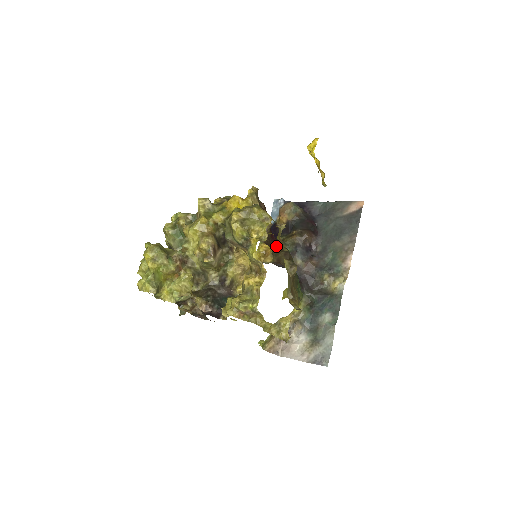
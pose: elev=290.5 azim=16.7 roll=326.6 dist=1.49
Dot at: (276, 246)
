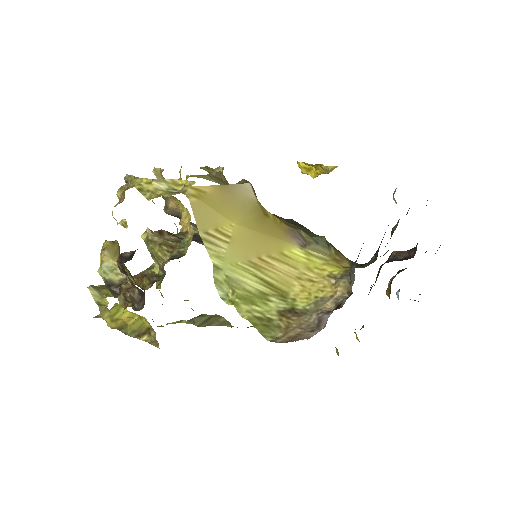
Dot at: occluded
